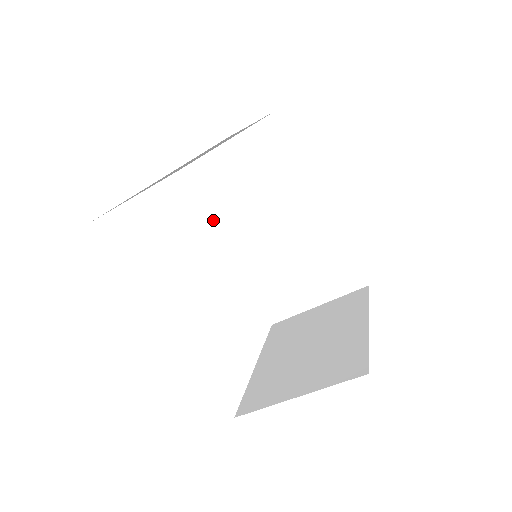
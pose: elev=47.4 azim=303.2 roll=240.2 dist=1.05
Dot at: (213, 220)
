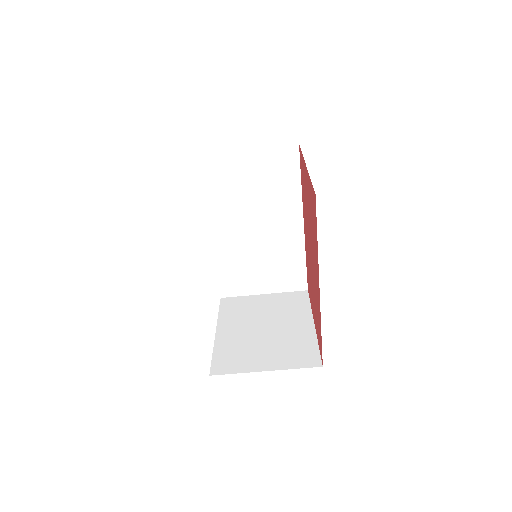
Dot at: (210, 204)
